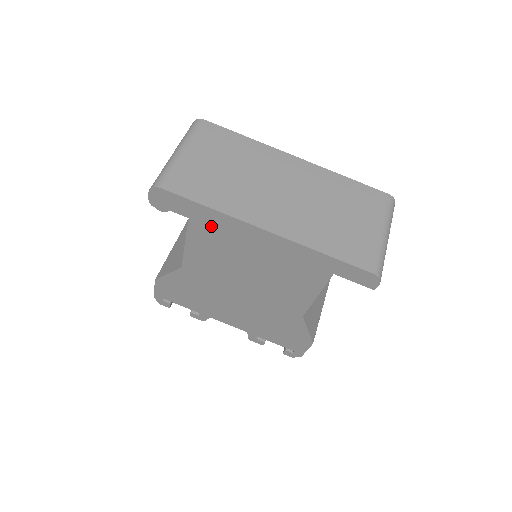
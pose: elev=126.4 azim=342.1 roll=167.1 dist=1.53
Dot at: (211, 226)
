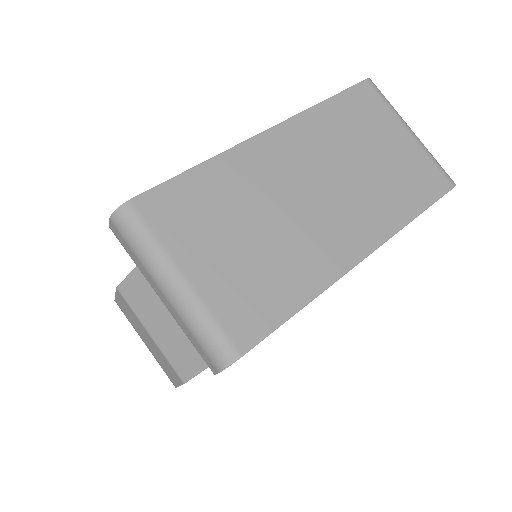
Dot at: occluded
